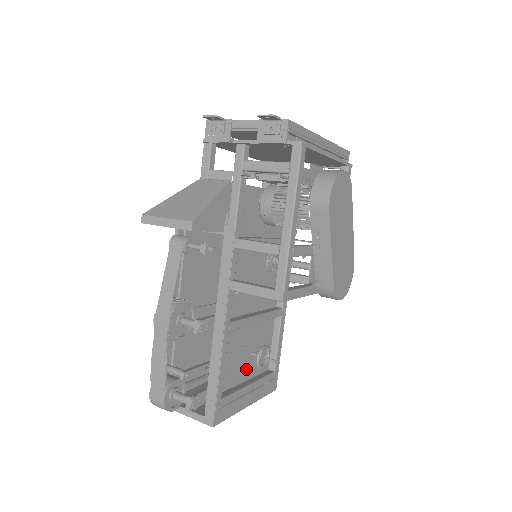
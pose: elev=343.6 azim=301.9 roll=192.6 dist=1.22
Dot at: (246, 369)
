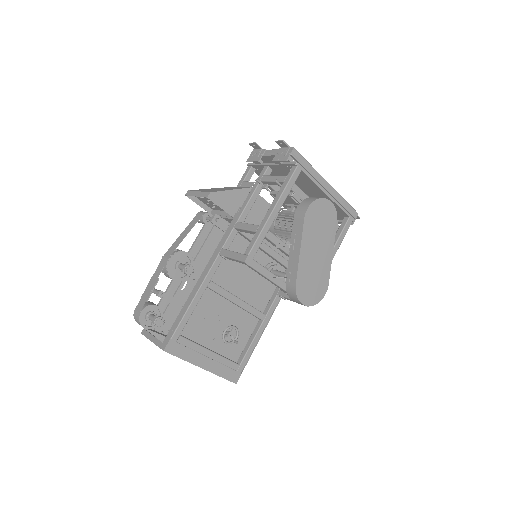
Dot at: (215, 340)
